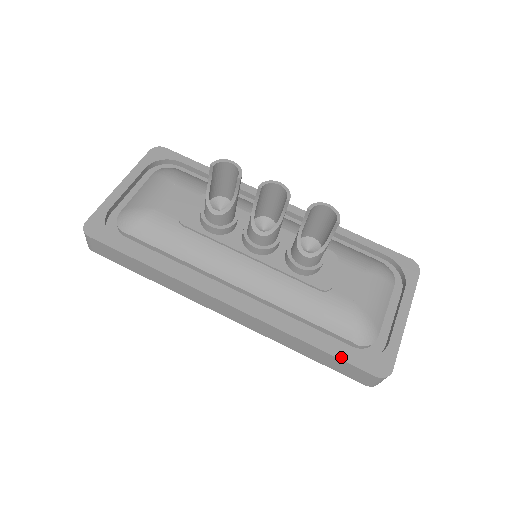
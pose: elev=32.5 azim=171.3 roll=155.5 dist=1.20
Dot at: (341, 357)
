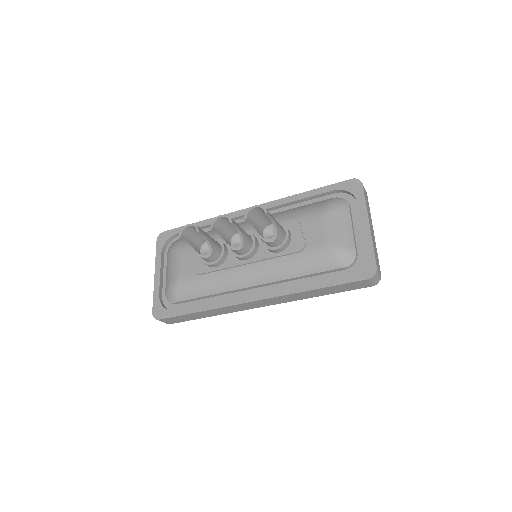
Dot at: (339, 283)
